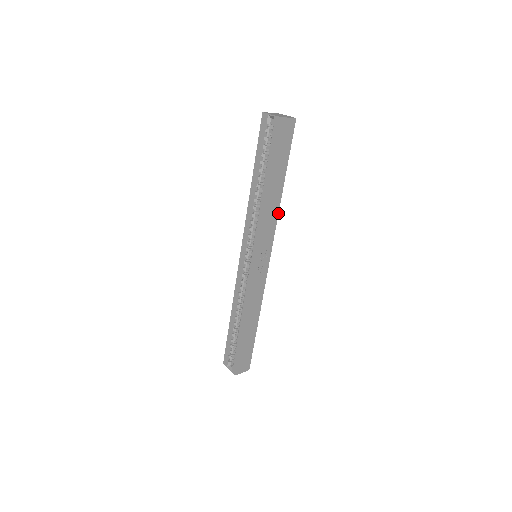
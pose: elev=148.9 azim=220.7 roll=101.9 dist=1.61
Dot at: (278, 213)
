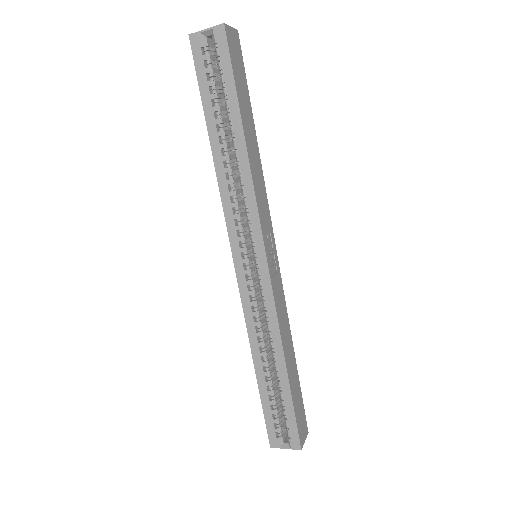
Dot at: (263, 178)
